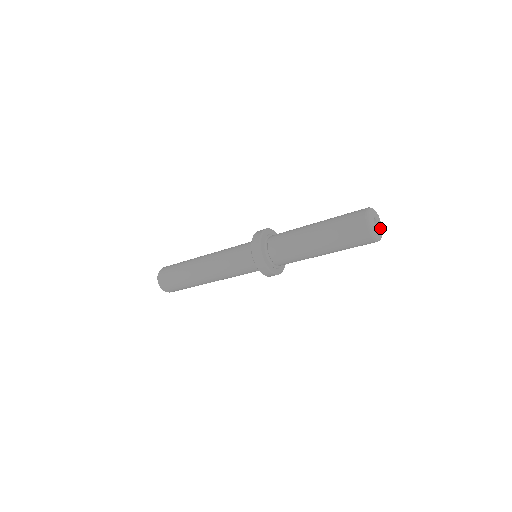
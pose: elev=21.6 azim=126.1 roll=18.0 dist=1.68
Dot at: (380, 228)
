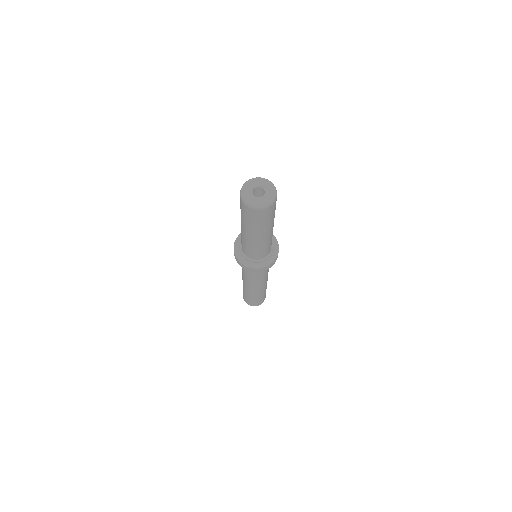
Dot at: (268, 192)
